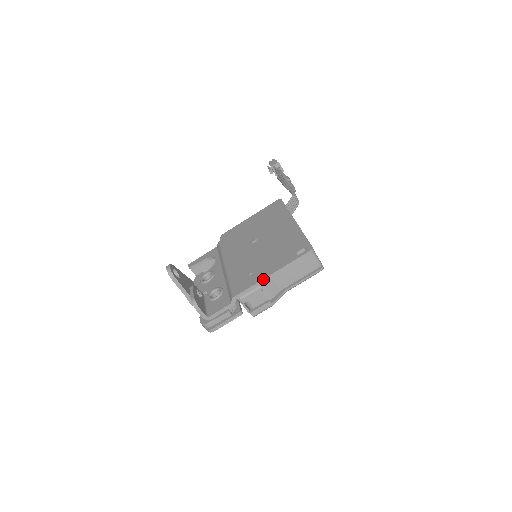
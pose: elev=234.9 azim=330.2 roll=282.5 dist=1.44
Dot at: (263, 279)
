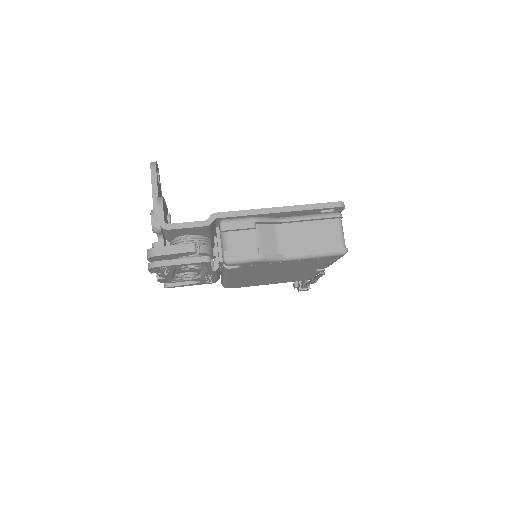
Dot at: (265, 208)
